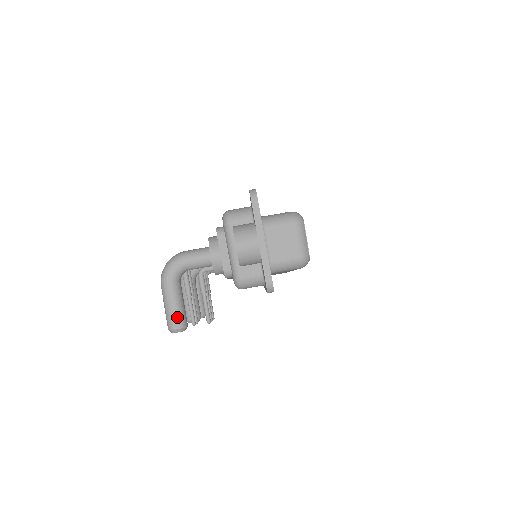
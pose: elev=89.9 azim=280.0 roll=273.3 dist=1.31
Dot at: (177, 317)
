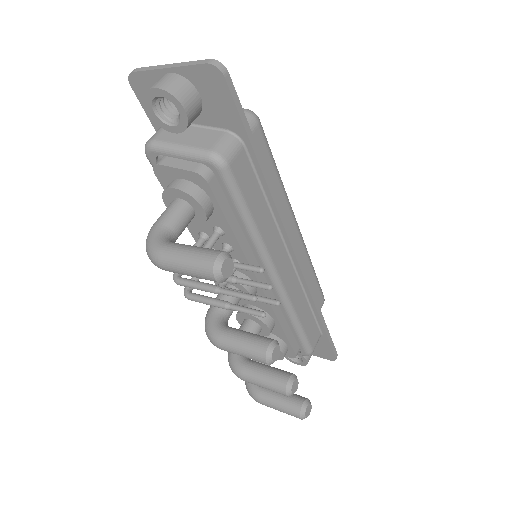
Dot at: (205, 251)
